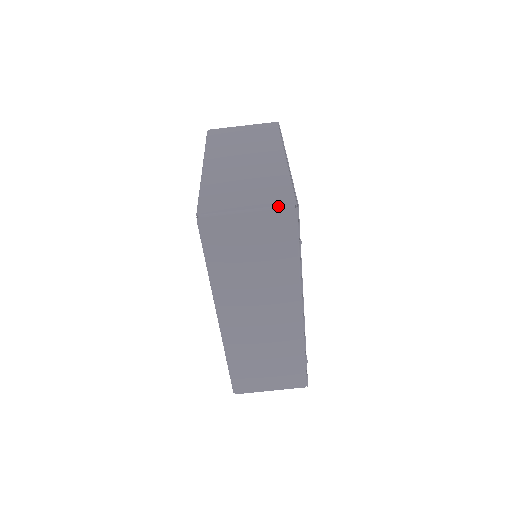
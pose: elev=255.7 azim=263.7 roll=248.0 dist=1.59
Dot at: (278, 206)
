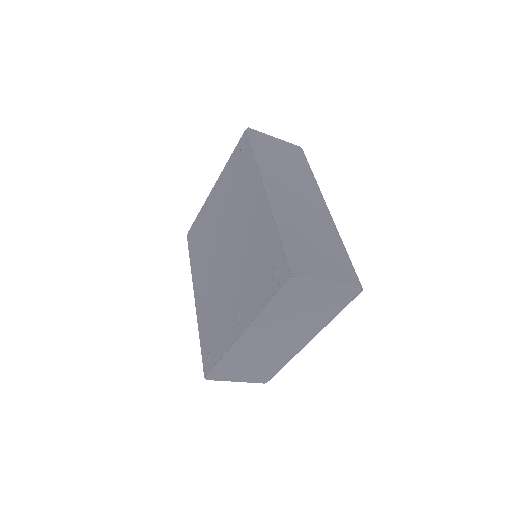
Dot at: occluded
